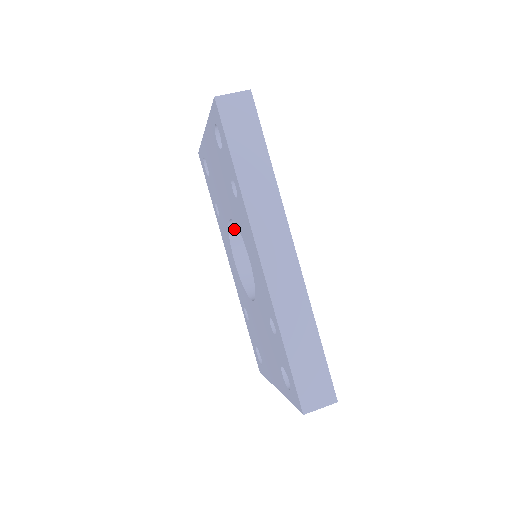
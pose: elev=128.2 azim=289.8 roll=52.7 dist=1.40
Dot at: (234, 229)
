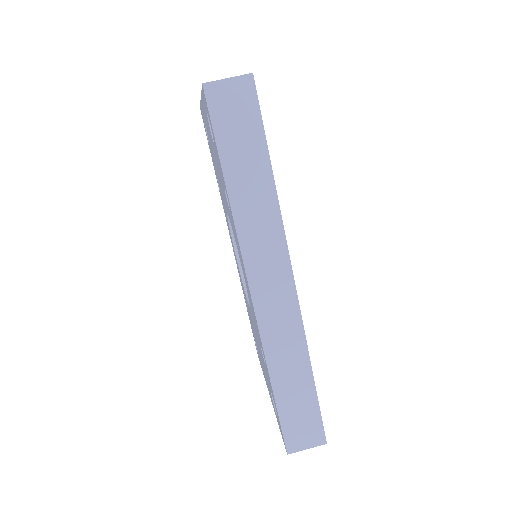
Dot at: occluded
